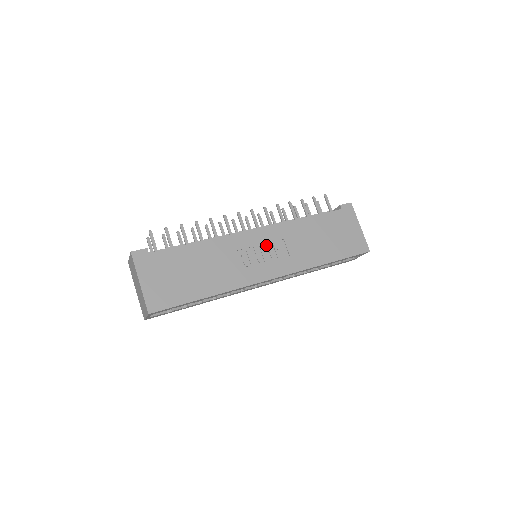
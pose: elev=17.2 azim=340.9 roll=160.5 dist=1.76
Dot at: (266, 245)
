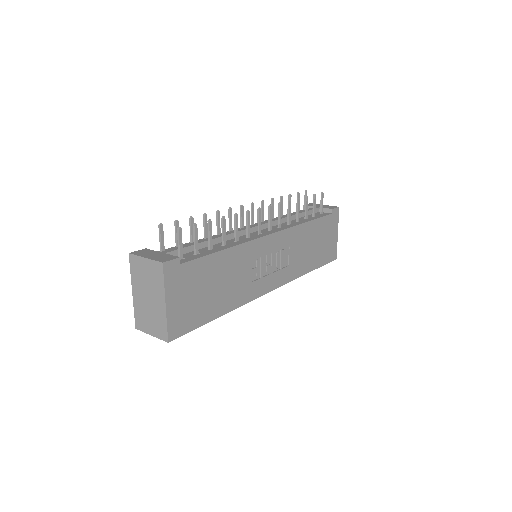
Dot at: (276, 252)
